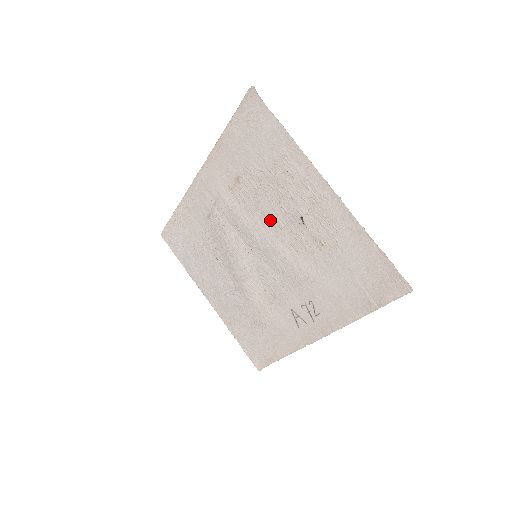
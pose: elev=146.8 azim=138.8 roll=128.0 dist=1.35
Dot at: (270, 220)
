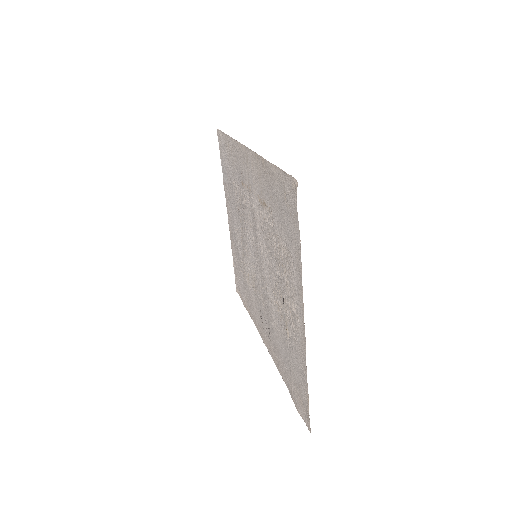
Dot at: (270, 261)
